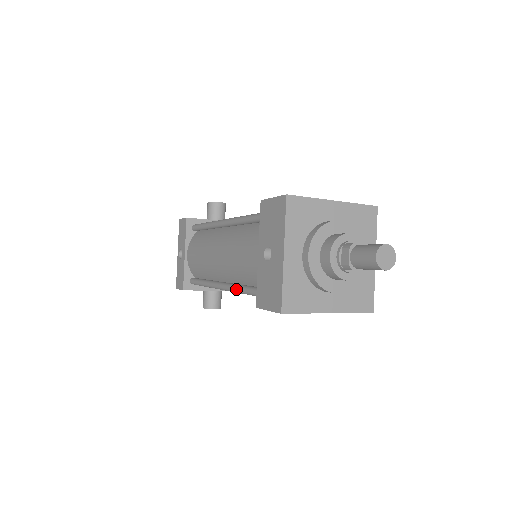
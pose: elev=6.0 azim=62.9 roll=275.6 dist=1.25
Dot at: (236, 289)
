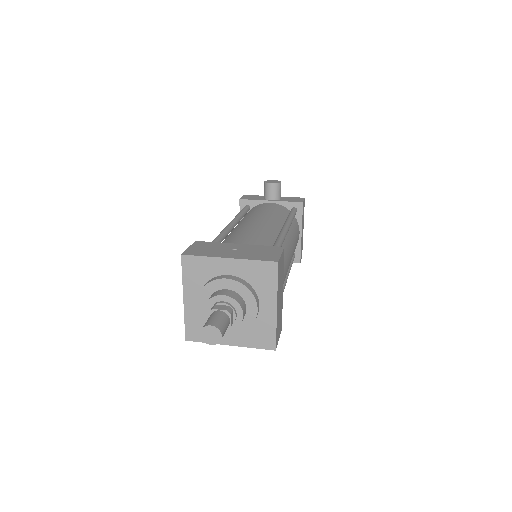
Dot at: occluded
